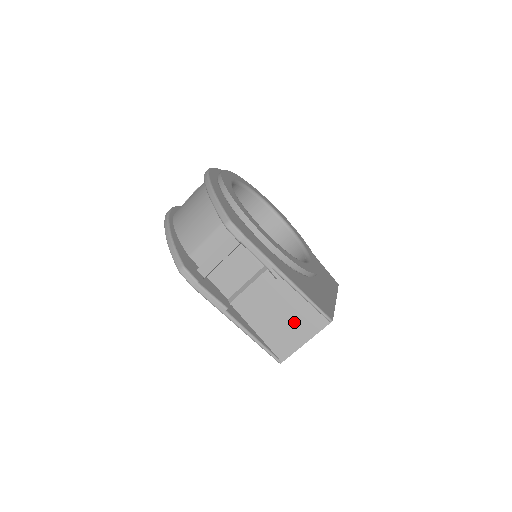
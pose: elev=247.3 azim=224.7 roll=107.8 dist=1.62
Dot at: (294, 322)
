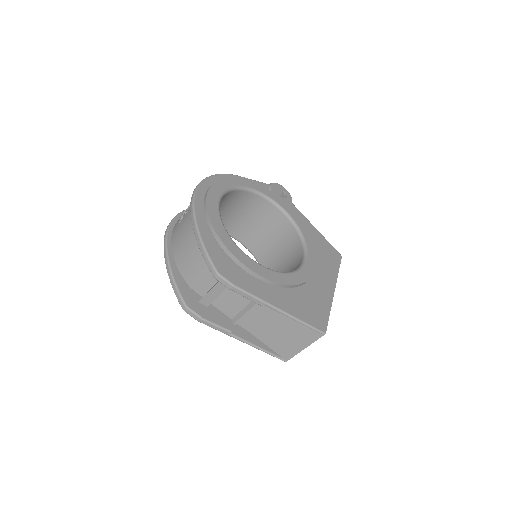
Dot at: (292, 334)
